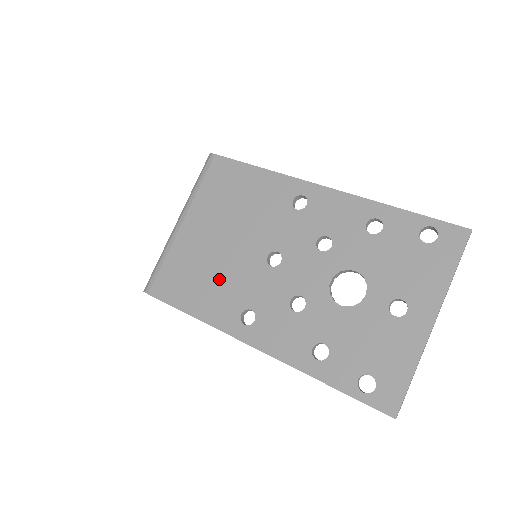
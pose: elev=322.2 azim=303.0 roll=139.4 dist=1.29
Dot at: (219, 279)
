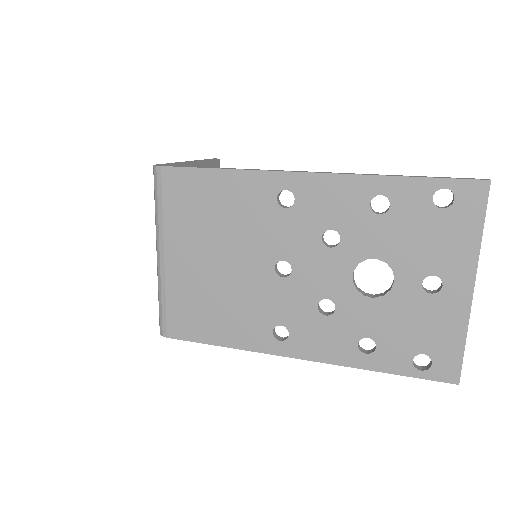
Dot at: (234, 304)
